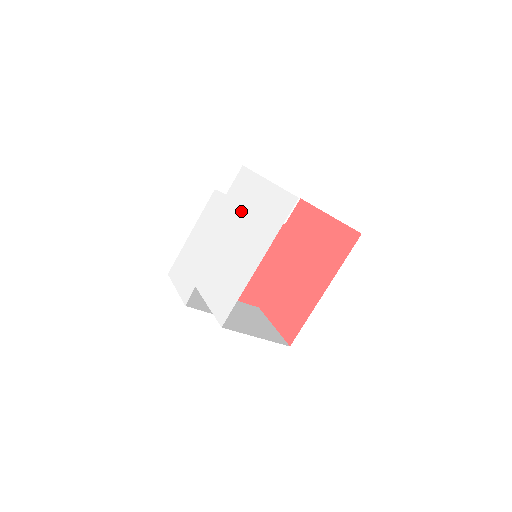
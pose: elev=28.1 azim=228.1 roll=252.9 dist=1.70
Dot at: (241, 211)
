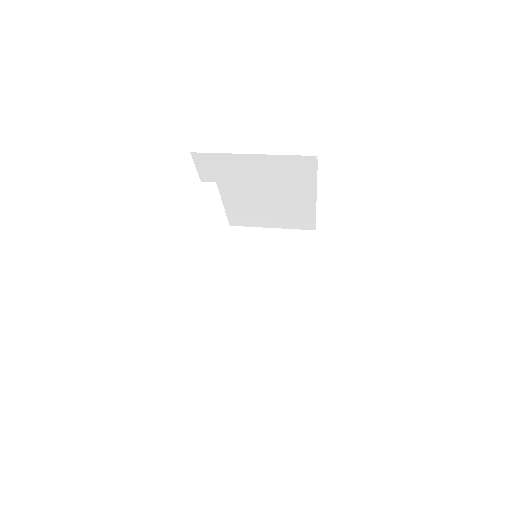
Dot at: occluded
